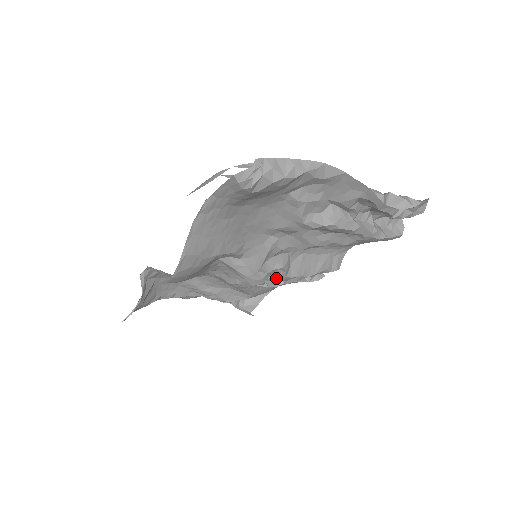
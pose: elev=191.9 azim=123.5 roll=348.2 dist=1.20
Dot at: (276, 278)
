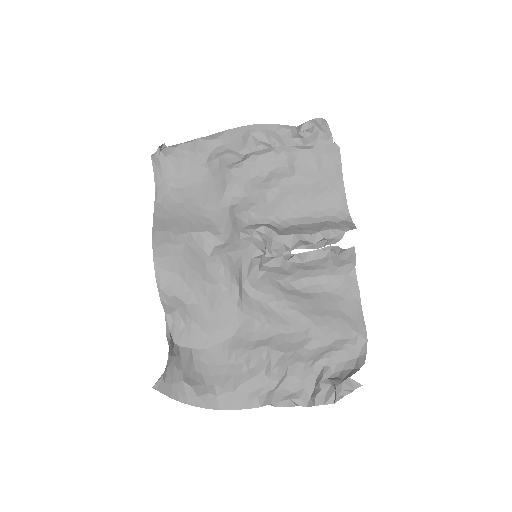
Dot at: occluded
